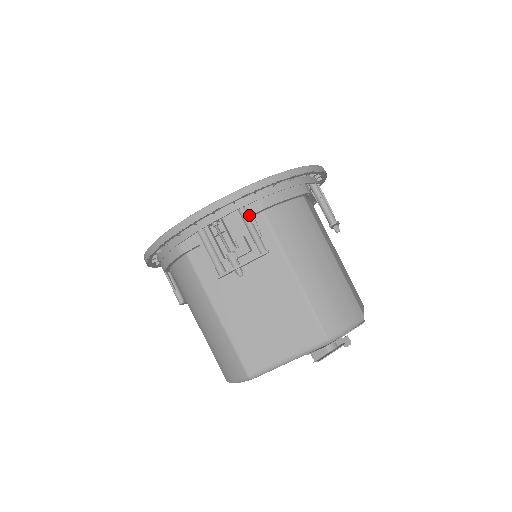
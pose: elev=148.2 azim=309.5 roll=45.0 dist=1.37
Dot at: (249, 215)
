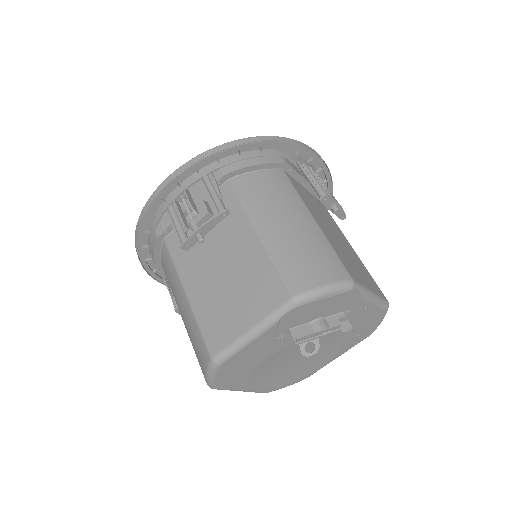
Dot at: (212, 181)
